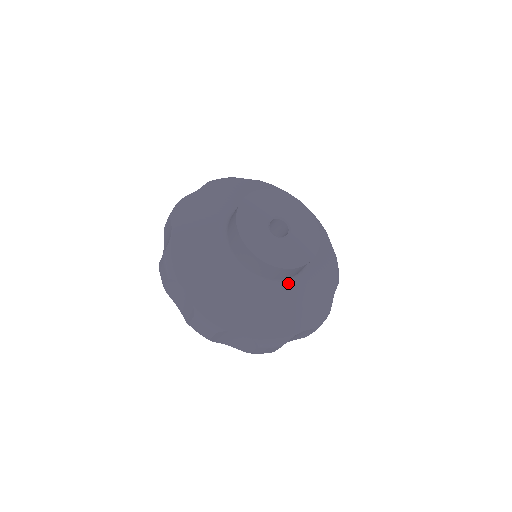
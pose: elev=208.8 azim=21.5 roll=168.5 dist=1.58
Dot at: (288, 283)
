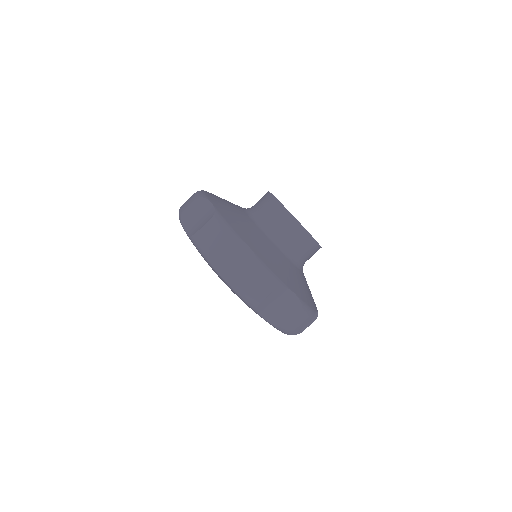
Dot at: (302, 268)
